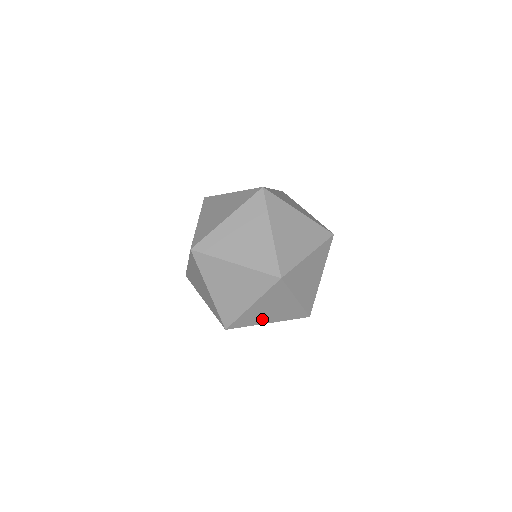
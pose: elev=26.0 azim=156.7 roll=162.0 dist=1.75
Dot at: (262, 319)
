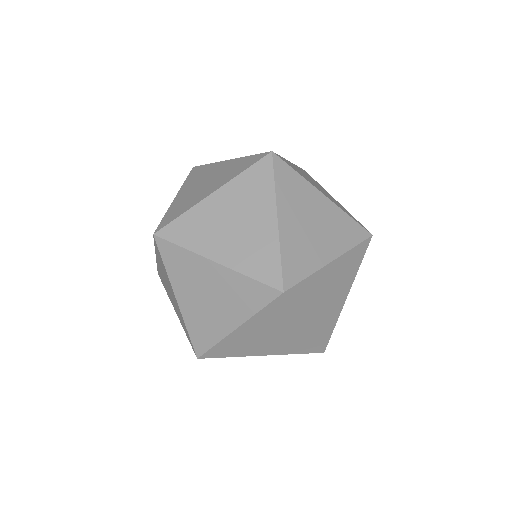
Dot at: occluded
